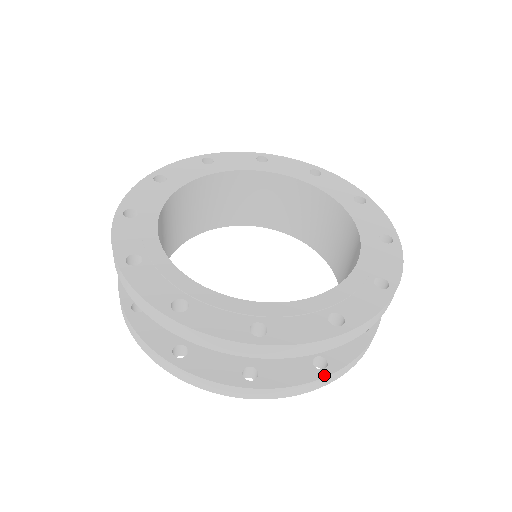
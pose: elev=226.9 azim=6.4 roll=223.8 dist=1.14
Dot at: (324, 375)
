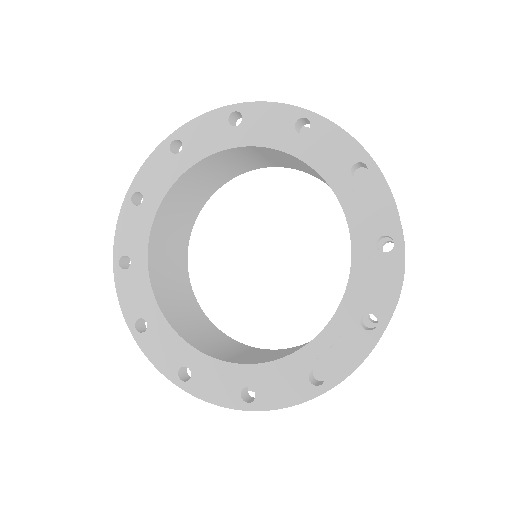
Dot at: occluded
